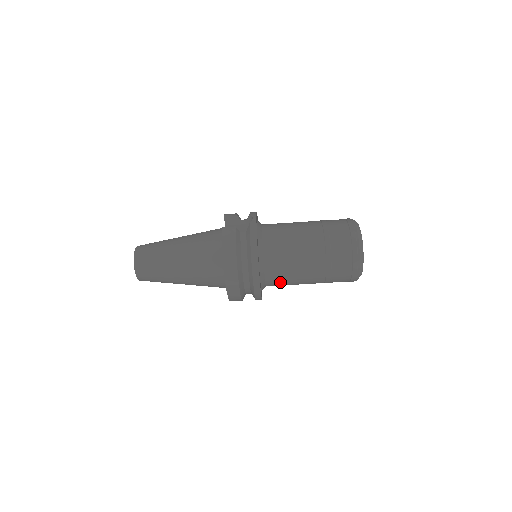
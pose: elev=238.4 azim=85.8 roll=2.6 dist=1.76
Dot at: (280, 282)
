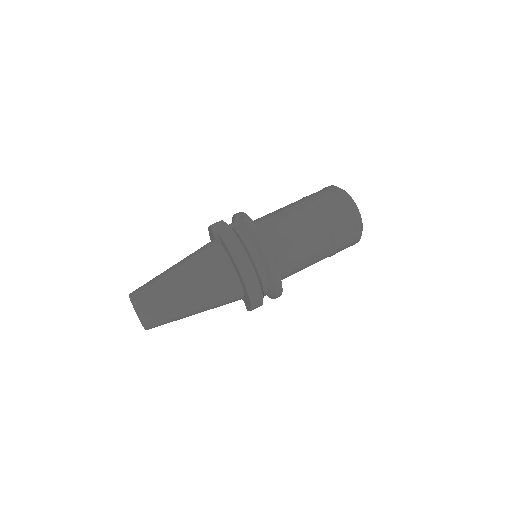
Dot at: (293, 268)
